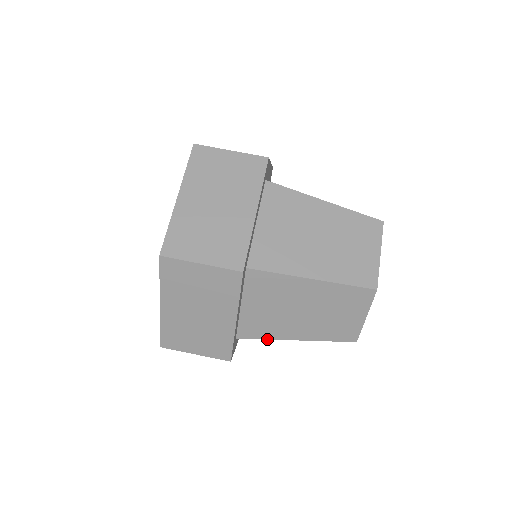
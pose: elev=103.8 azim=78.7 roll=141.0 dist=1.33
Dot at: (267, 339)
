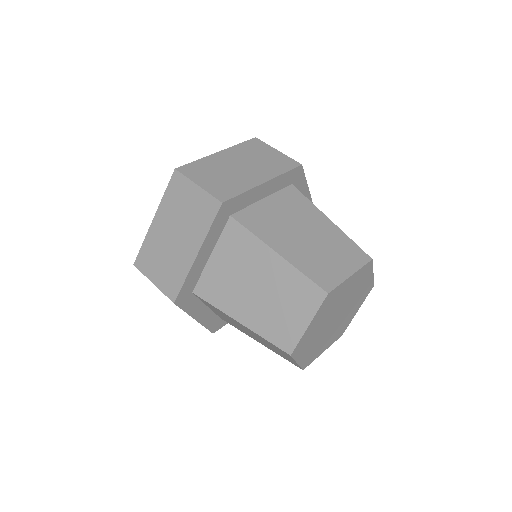
Dot at: (216, 307)
